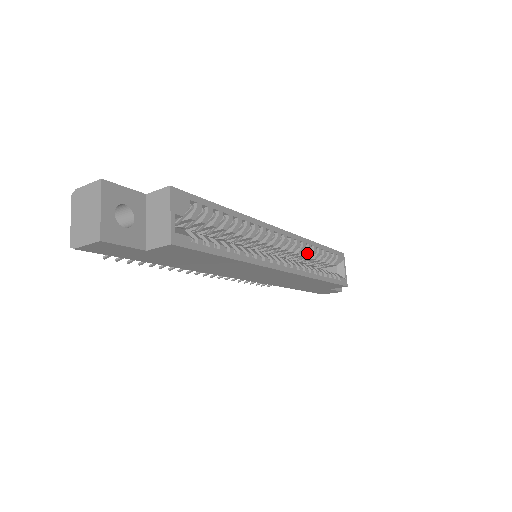
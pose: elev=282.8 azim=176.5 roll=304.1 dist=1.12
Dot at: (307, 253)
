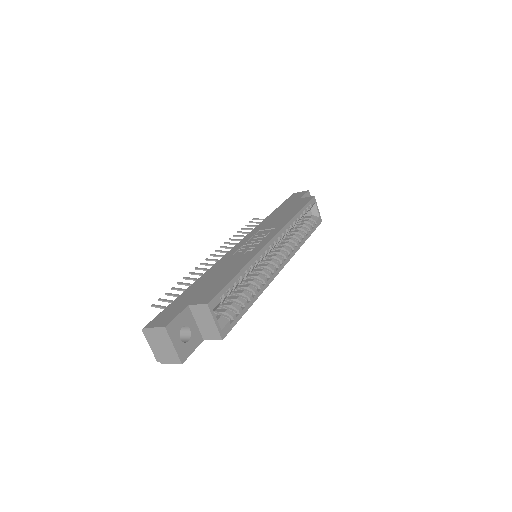
Dot at: occluded
